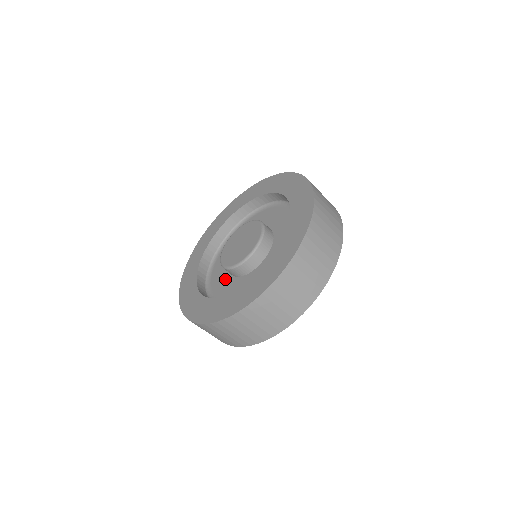
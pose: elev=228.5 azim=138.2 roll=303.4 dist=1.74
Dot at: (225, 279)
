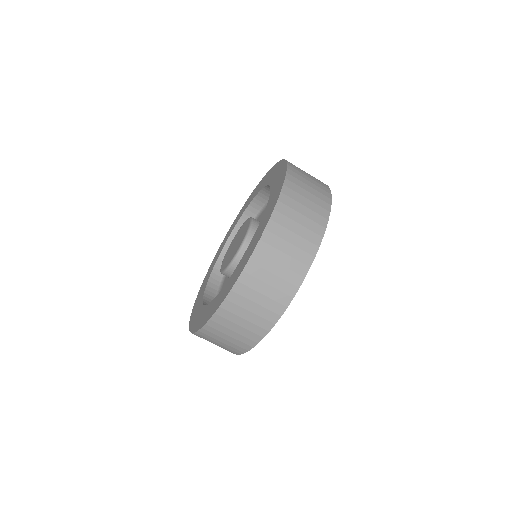
Dot at: occluded
